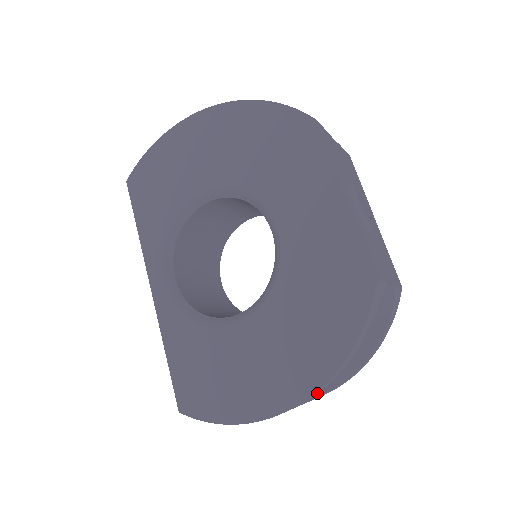
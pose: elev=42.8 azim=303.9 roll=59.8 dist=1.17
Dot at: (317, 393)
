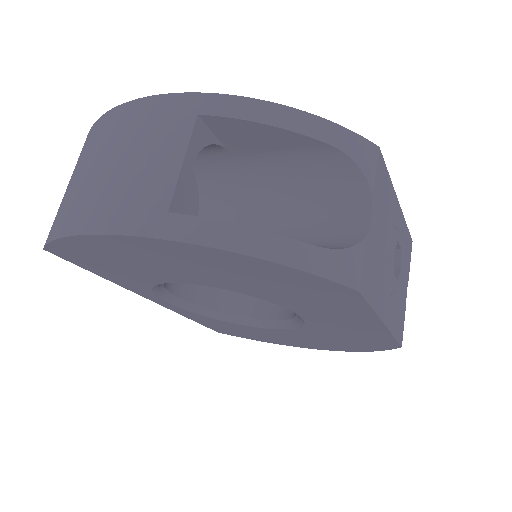
Dot at: occluded
